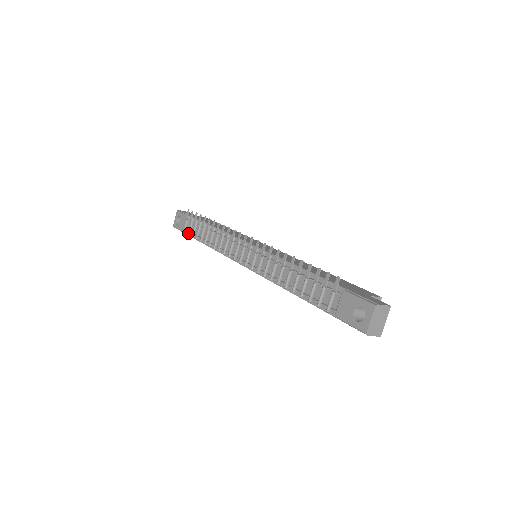
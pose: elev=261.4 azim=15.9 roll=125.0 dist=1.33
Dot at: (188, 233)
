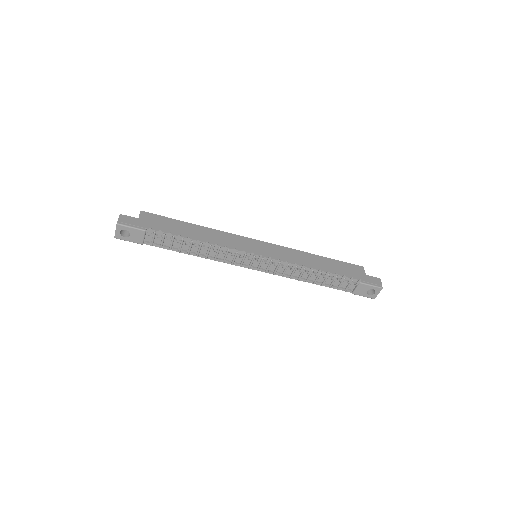
Dot at: (152, 245)
